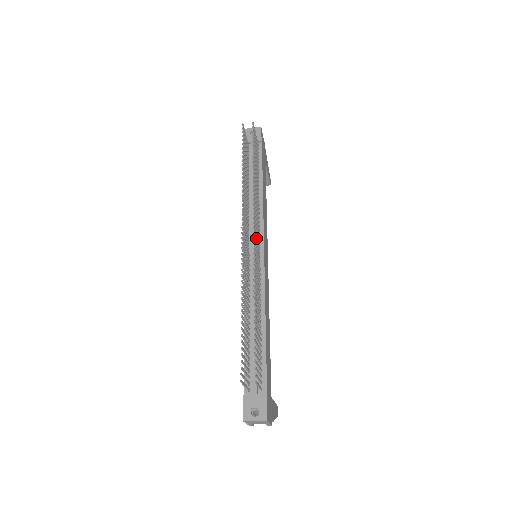
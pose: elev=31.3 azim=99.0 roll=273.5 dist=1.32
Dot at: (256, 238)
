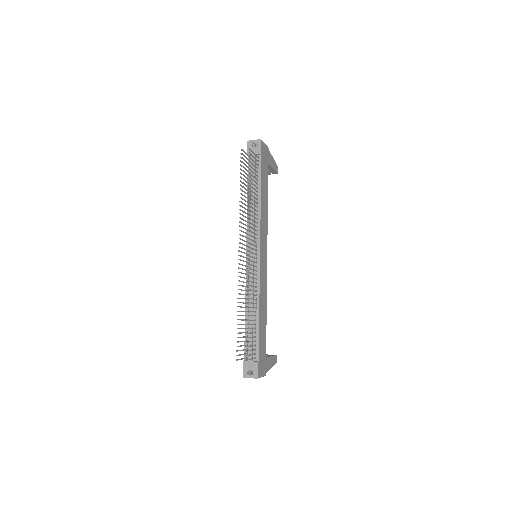
Dot at: (250, 252)
